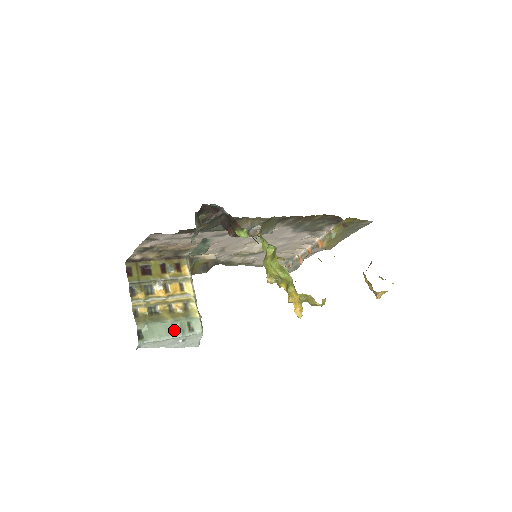
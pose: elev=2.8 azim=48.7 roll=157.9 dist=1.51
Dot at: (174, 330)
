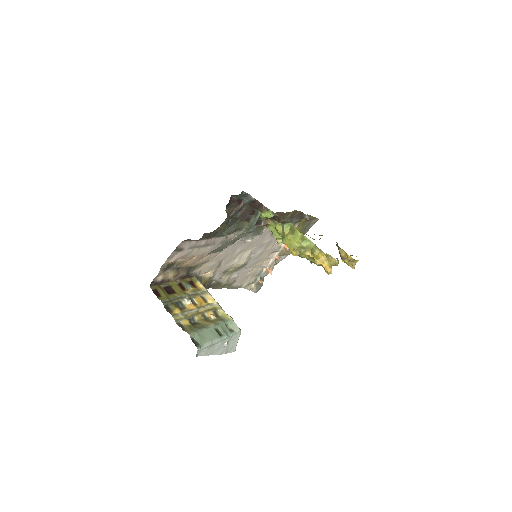
Dot at: (219, 333)
